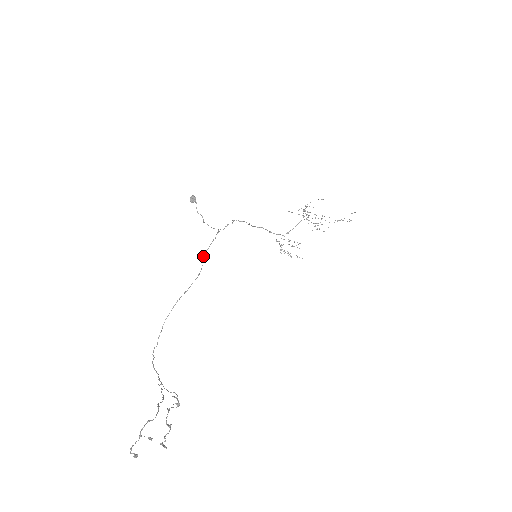
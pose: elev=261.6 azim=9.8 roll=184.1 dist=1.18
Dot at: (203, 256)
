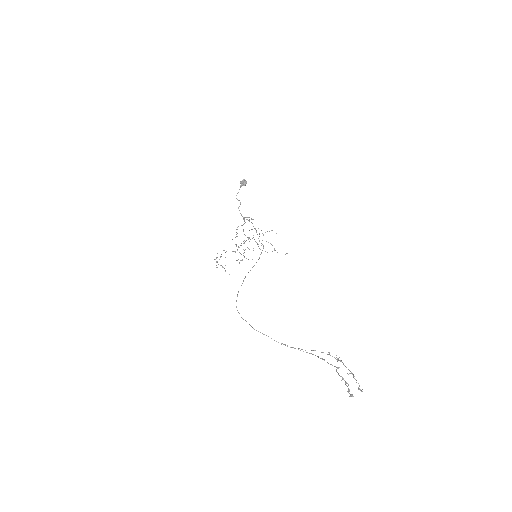
Dot at: (258, 238)
